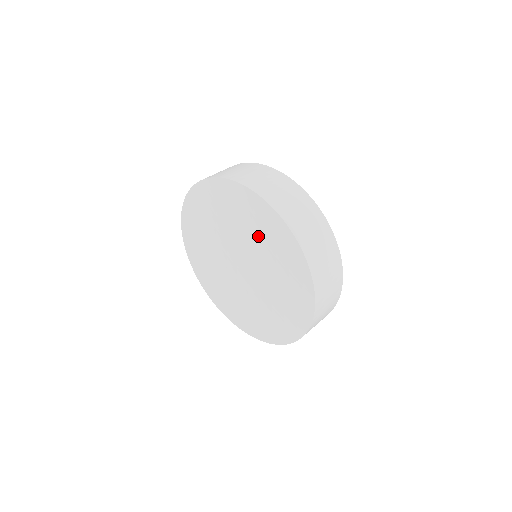
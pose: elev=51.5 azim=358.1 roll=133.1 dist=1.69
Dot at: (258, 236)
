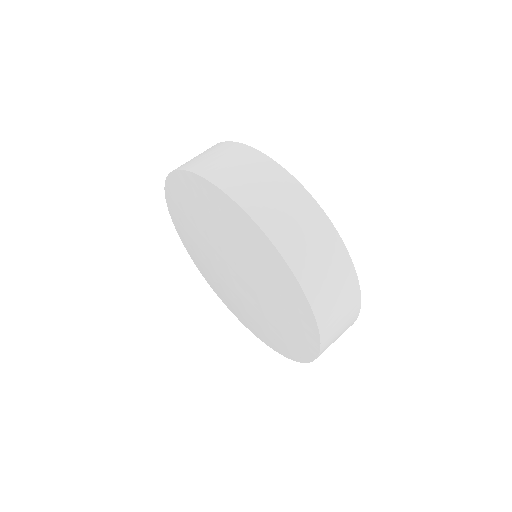
Dot at: (233, 237)
